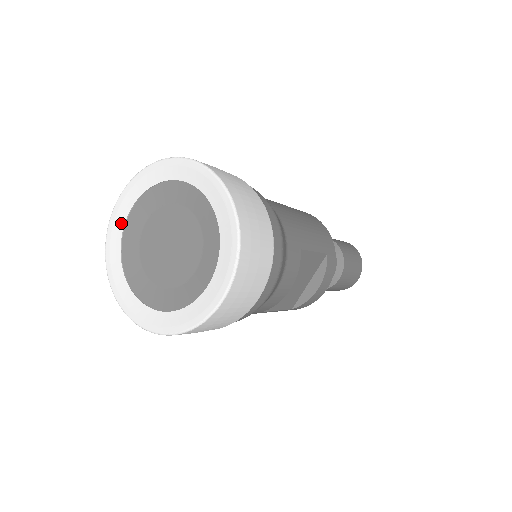
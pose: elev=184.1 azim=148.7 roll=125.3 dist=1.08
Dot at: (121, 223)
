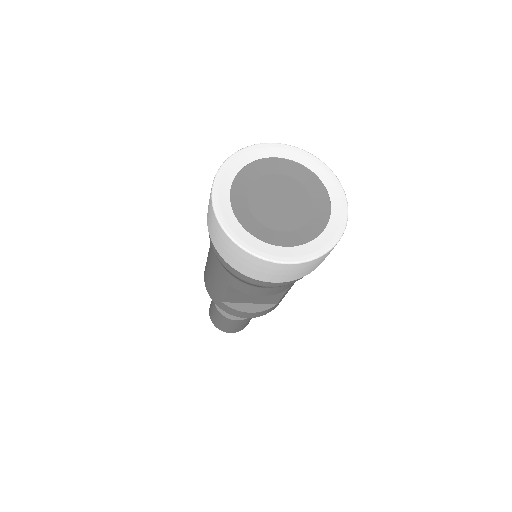
Dot at: (268, 154)
